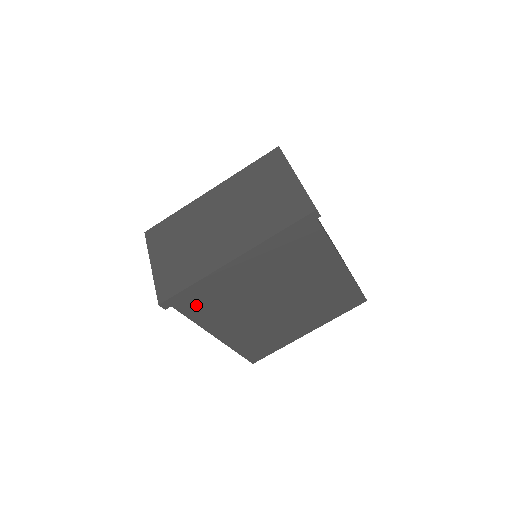
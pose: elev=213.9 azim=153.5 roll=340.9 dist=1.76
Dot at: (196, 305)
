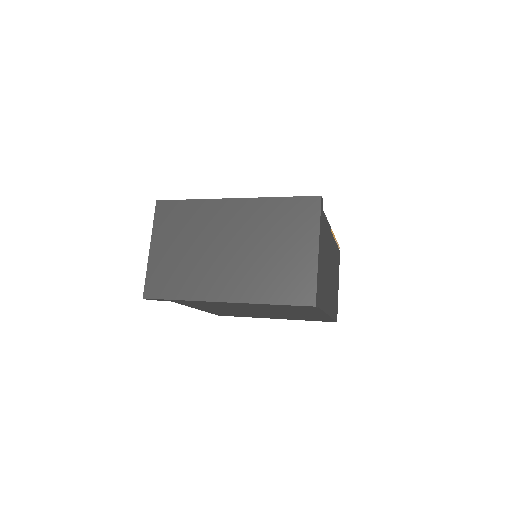
Dot at: occluded
